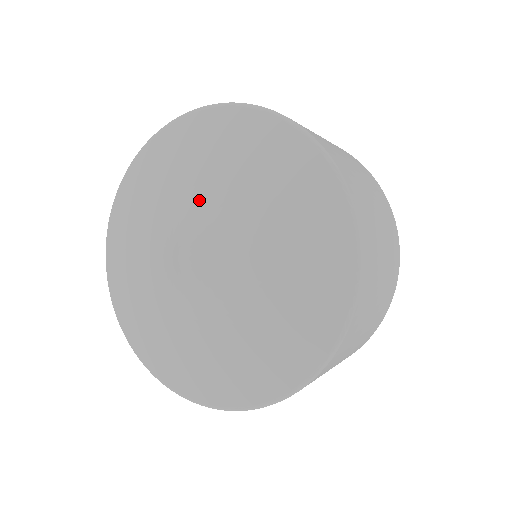
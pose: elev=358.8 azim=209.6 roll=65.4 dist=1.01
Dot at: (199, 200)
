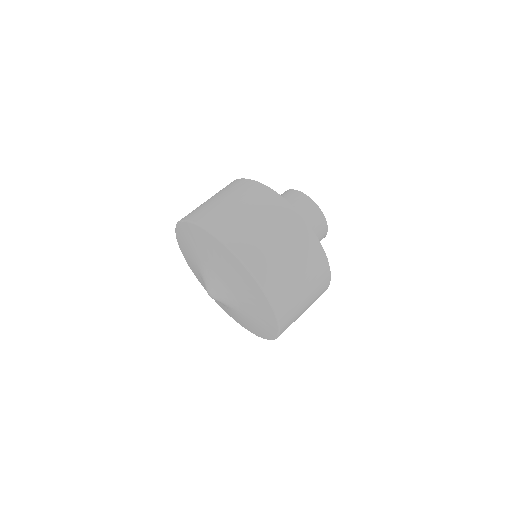
Dot at: (201, 267)
